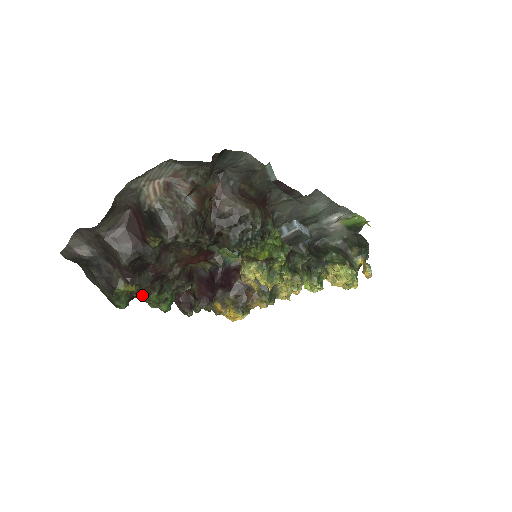
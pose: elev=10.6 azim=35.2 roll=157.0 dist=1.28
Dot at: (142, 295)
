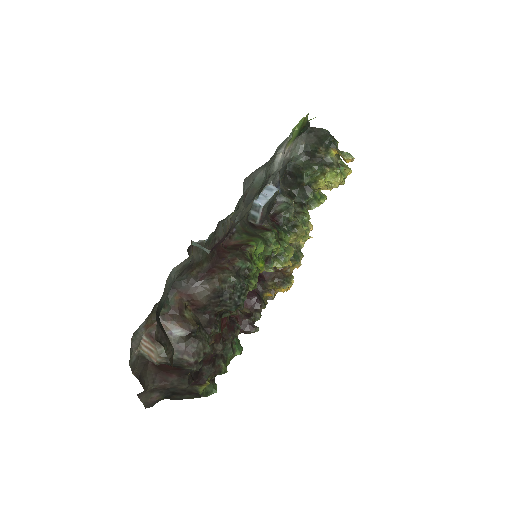
Dot at: occluded
